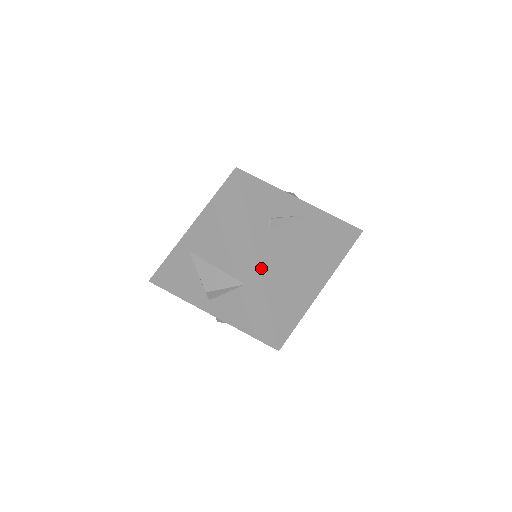
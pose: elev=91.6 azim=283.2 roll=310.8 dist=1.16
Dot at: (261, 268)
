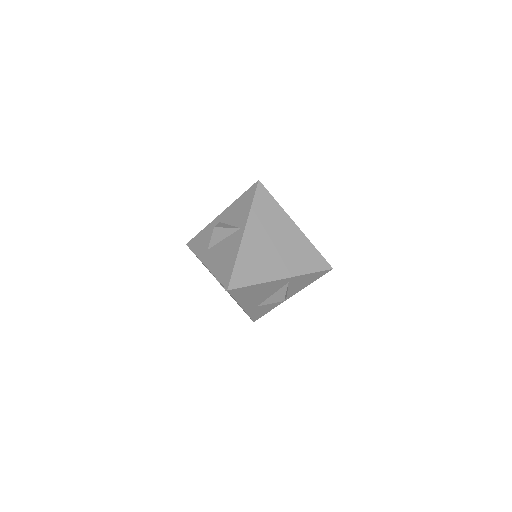
Dot at: occluded
